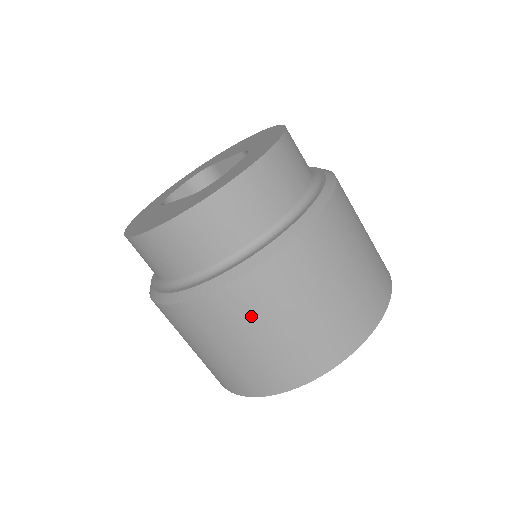
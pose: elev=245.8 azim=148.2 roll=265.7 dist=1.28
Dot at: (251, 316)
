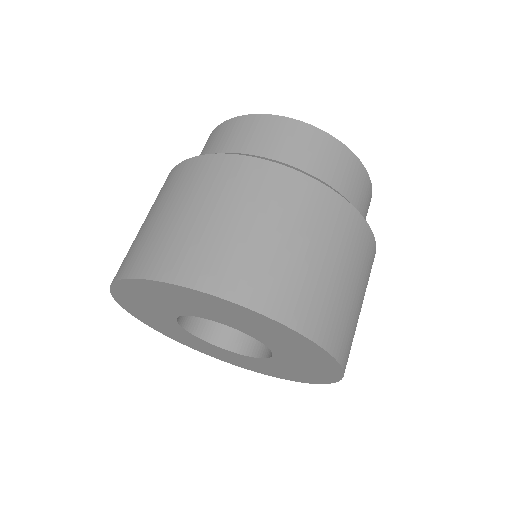
Dot at: (167, 193)
